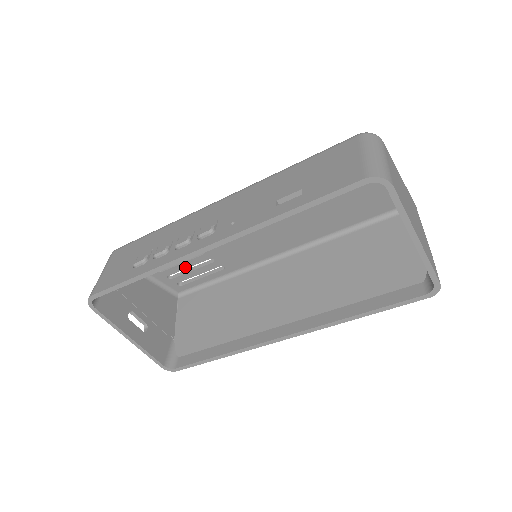
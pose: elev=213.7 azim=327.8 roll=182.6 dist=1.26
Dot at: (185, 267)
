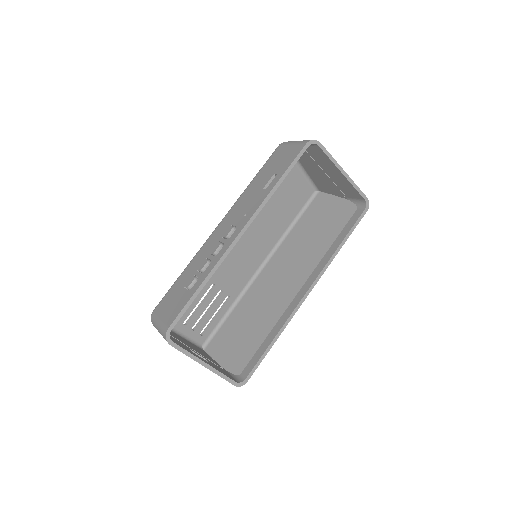
Dot at: (203, 309)
